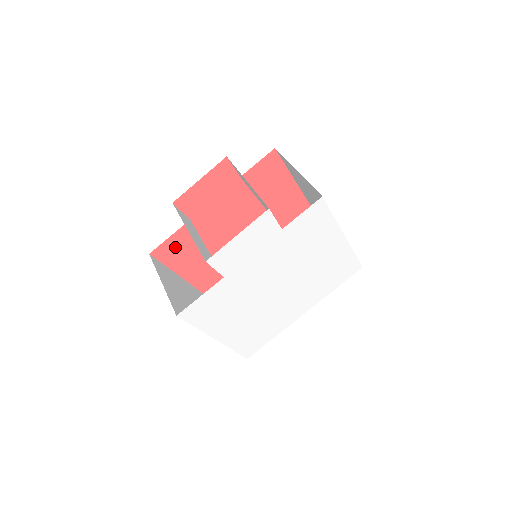
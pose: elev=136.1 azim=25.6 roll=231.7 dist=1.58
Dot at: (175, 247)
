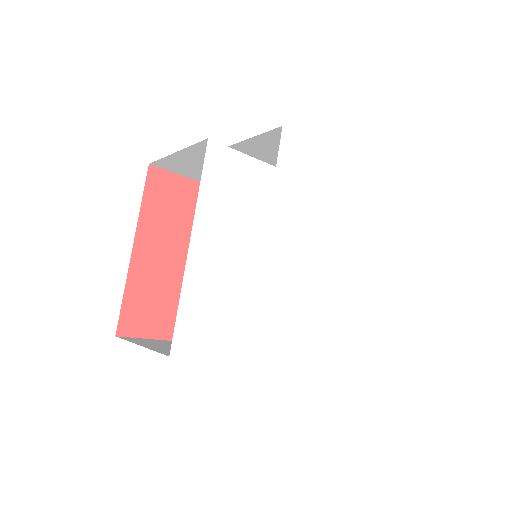
Dot at: (171, 192)
